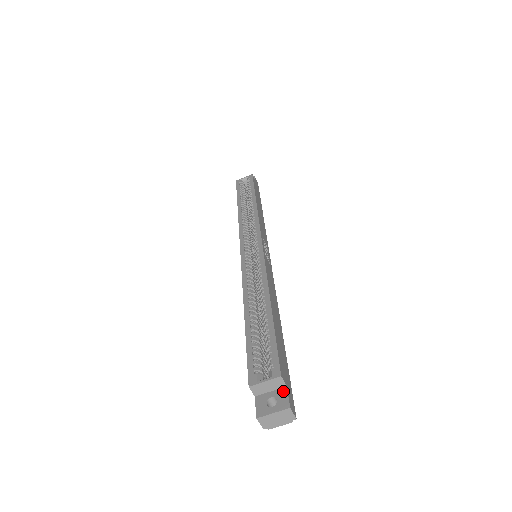
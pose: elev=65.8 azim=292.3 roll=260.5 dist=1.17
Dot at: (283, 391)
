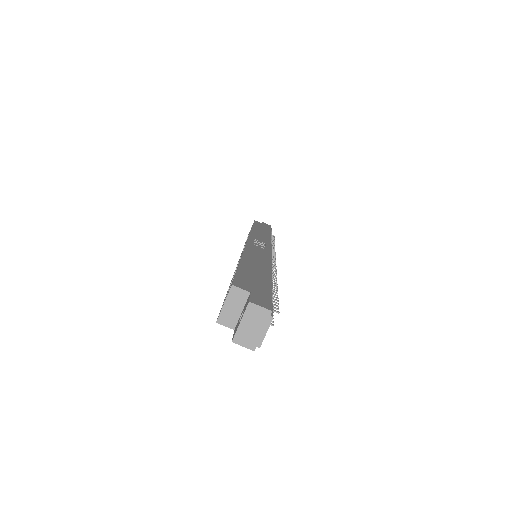
Dot at: (247, 299)
